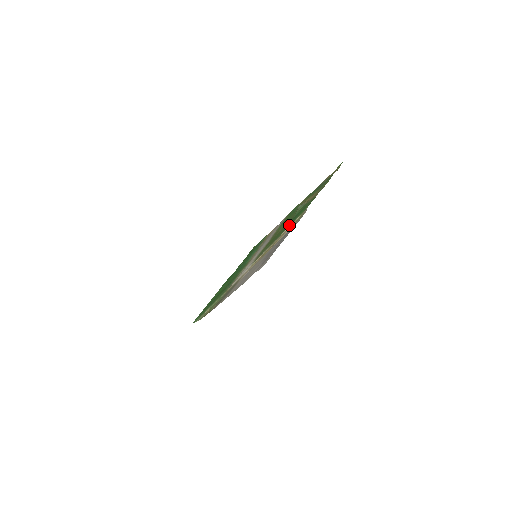
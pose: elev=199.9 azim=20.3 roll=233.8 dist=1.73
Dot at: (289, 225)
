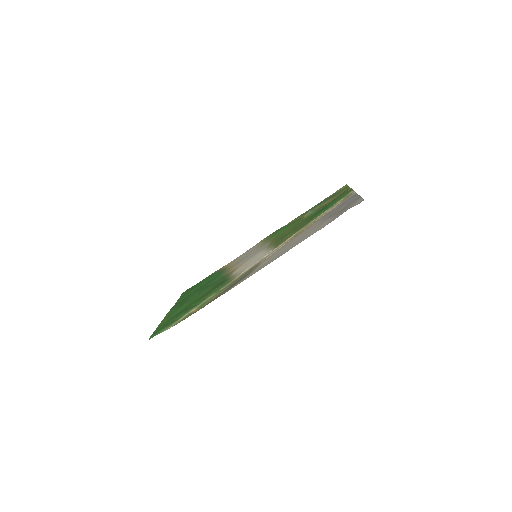
Dot at: (327, 209)
